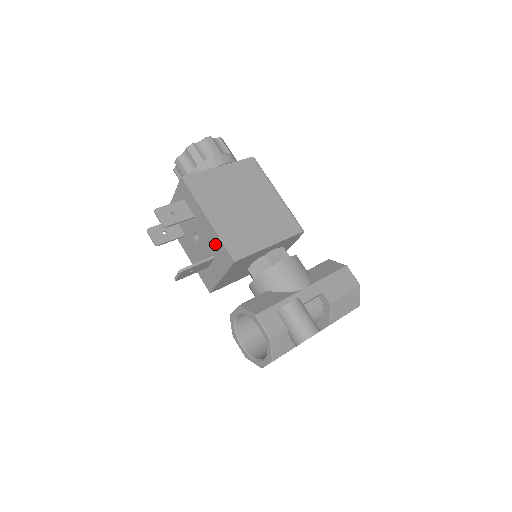
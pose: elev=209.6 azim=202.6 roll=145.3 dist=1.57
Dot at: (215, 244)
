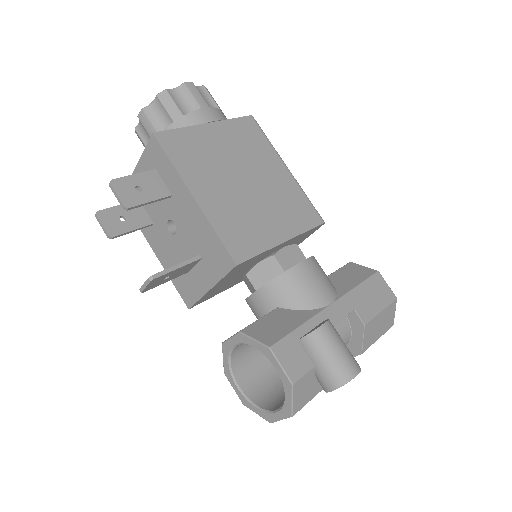
Dot at: (204, 237)
